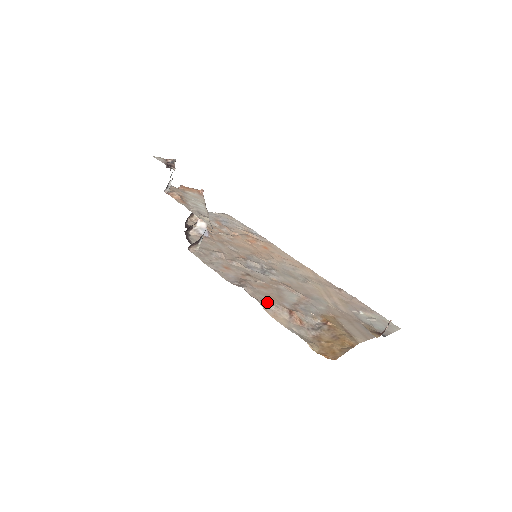
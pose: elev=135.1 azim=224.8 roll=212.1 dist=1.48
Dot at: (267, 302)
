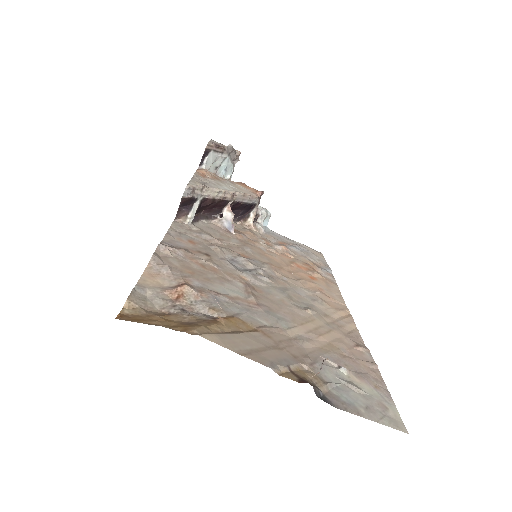
Dot at: (167, 264)
